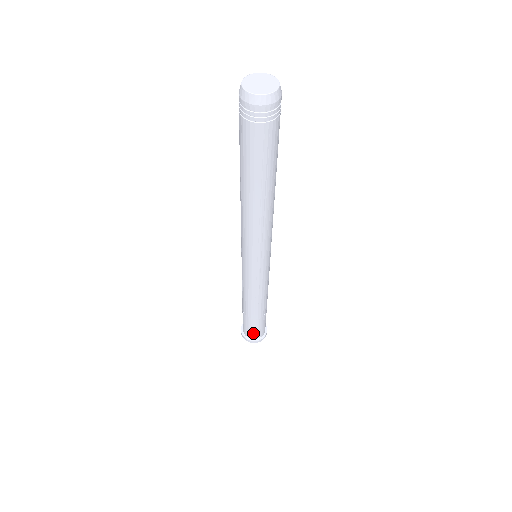
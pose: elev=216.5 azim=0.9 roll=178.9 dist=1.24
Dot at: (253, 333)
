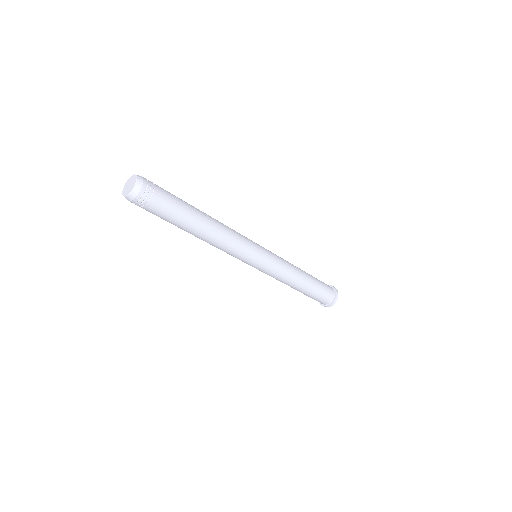
Dot at: (324, 299)
